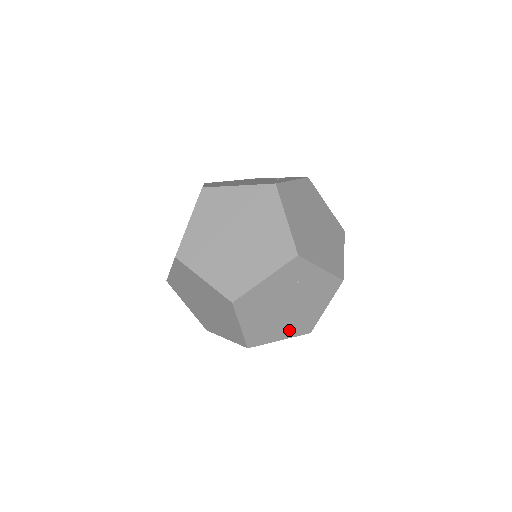
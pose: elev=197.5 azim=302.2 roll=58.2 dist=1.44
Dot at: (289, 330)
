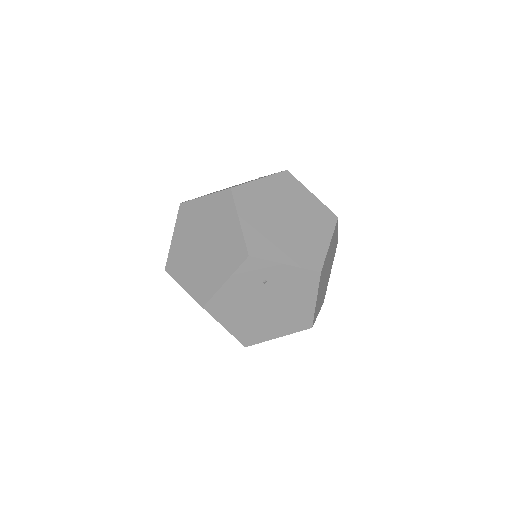
Dot at: (283, 327)
